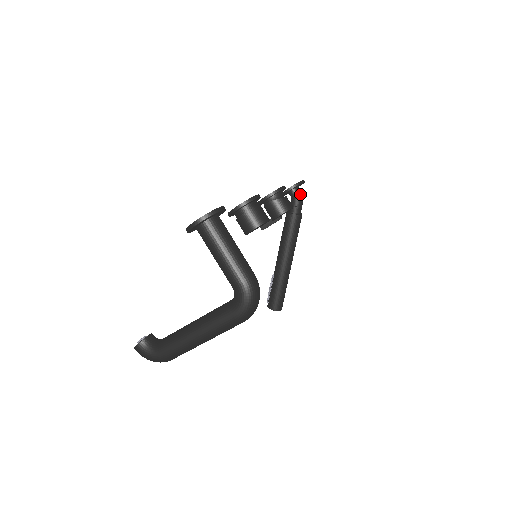
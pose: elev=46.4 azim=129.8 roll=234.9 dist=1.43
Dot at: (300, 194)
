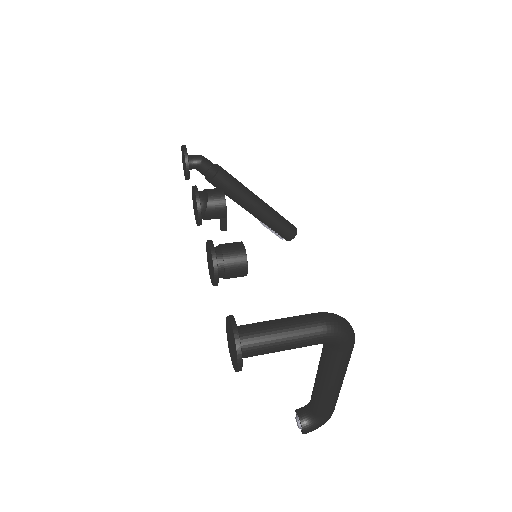
Dot at: (197, 158)
